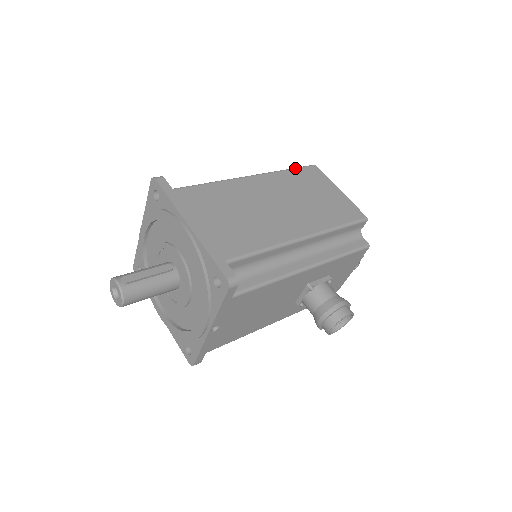
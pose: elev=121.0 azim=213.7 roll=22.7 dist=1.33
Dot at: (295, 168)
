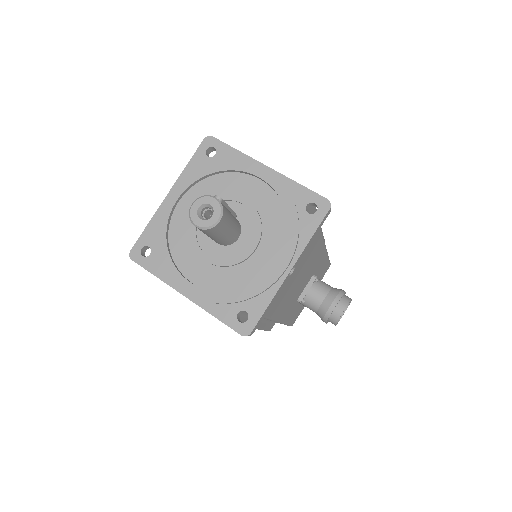
Dot at: occluded
